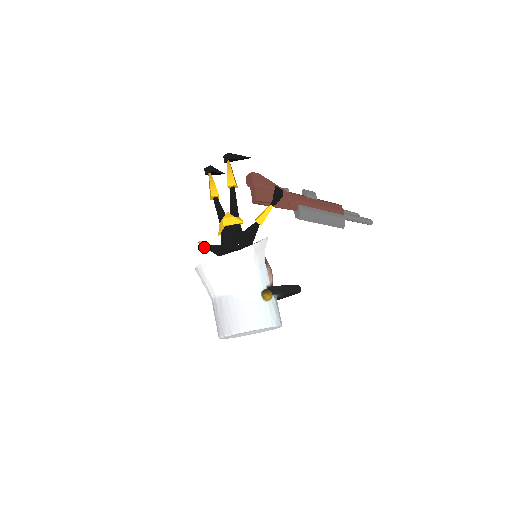
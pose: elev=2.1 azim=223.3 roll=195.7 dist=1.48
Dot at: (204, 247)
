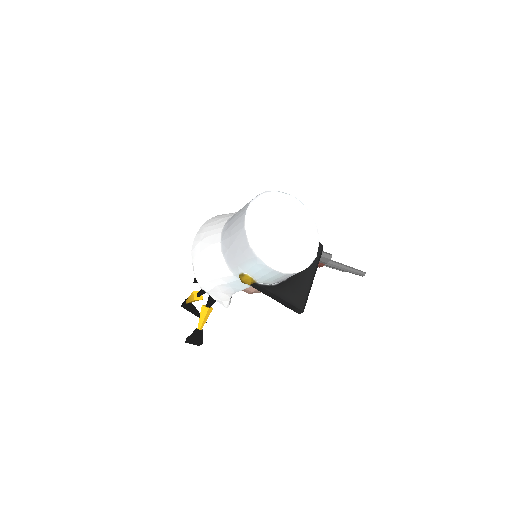
Dot at: (203, 306)
